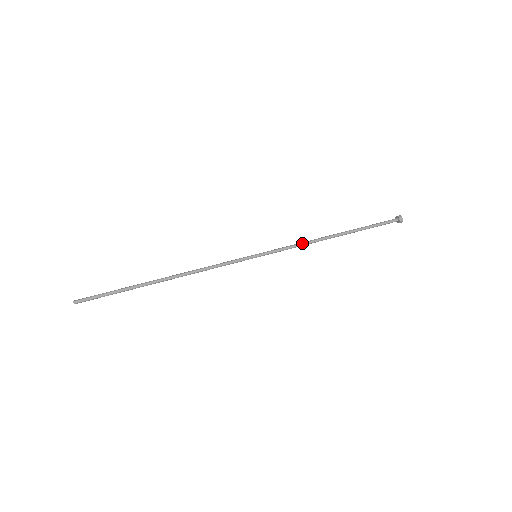
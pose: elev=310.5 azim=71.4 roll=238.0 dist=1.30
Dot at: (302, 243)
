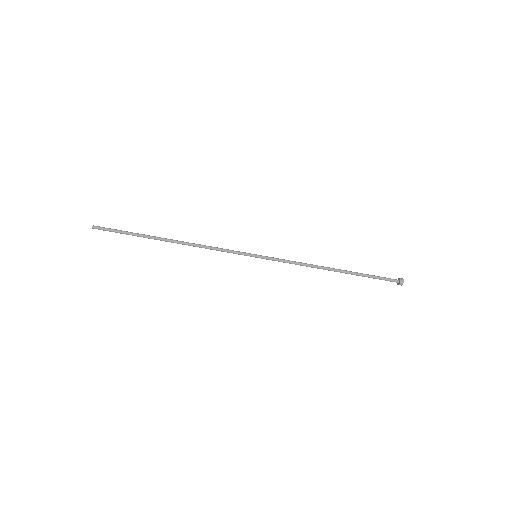
Dot at: (301, 263)
